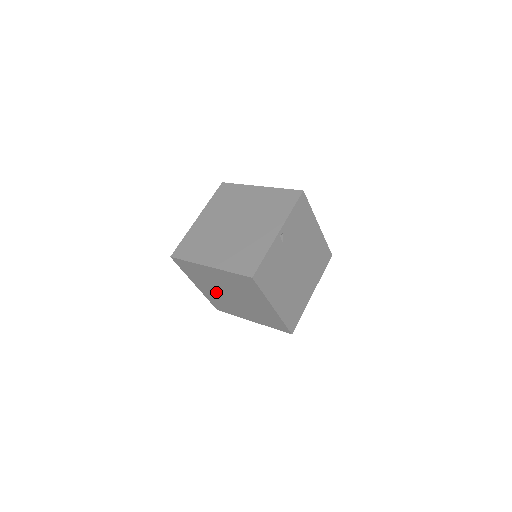
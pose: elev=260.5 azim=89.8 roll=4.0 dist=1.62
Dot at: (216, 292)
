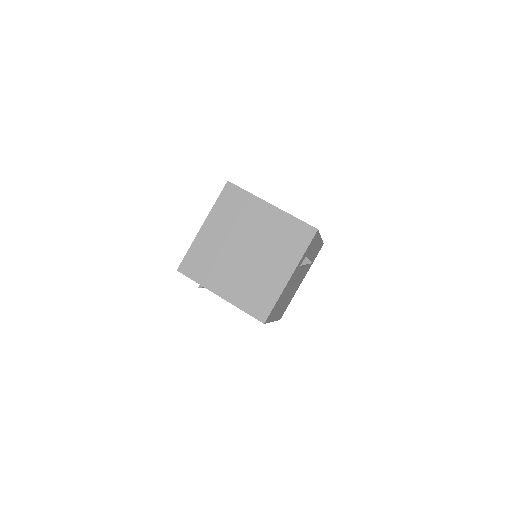
Dot at: (235, 272)
